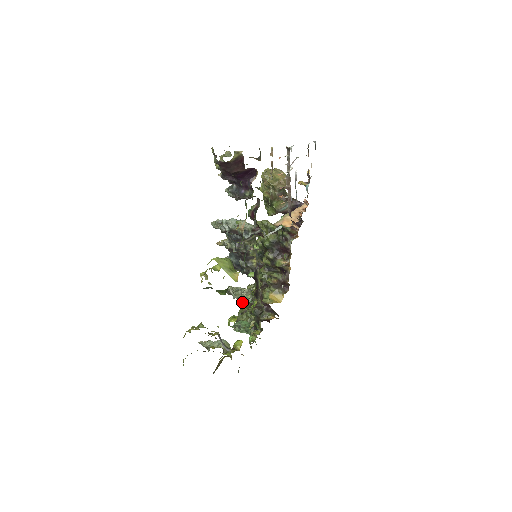
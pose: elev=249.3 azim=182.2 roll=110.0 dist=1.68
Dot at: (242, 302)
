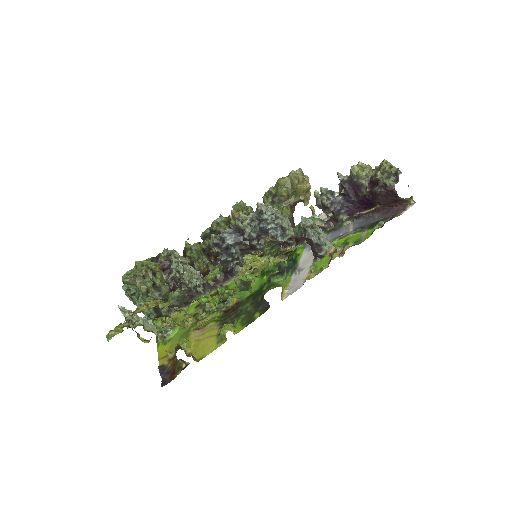
Dot at: (180, 279)
